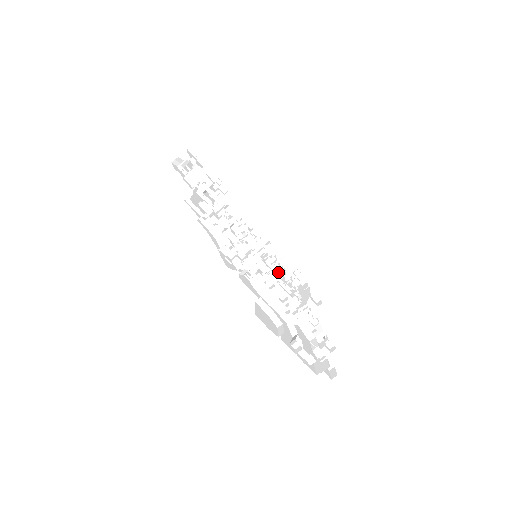
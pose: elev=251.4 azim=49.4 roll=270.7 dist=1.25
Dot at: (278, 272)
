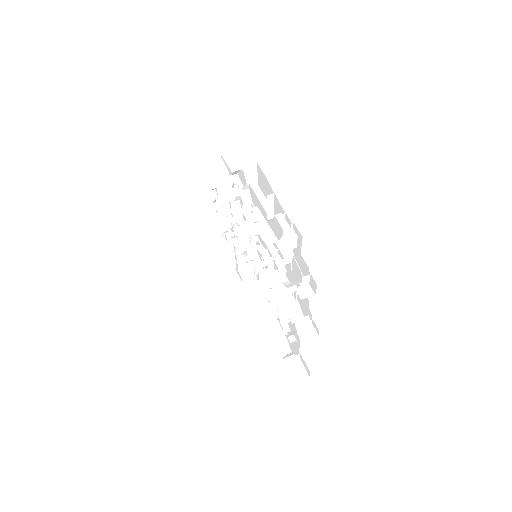
Dot at: occluded
